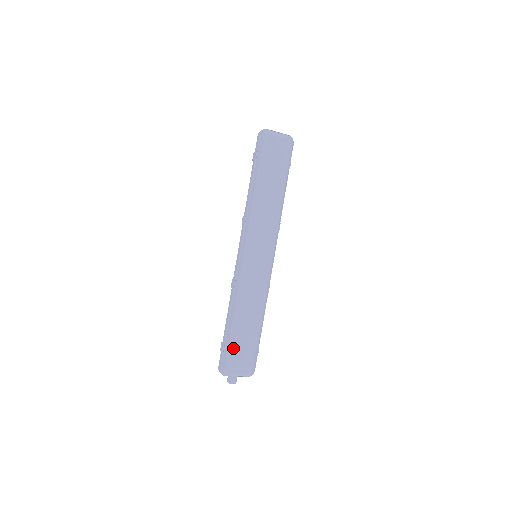
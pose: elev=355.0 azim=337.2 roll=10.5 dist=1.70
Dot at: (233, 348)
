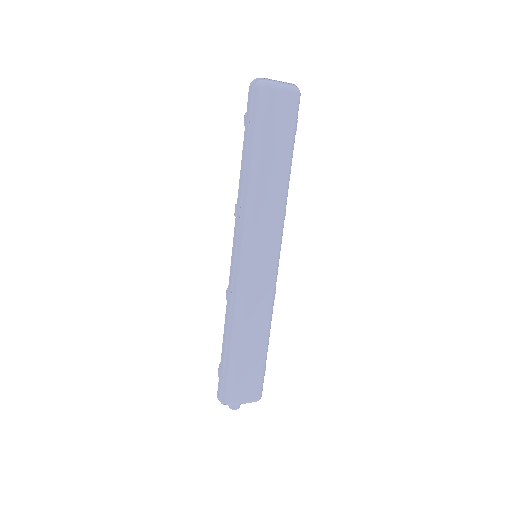
Dot at: (234, 375)
